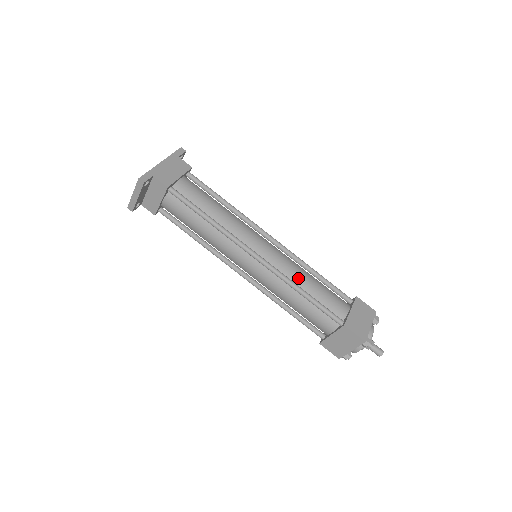
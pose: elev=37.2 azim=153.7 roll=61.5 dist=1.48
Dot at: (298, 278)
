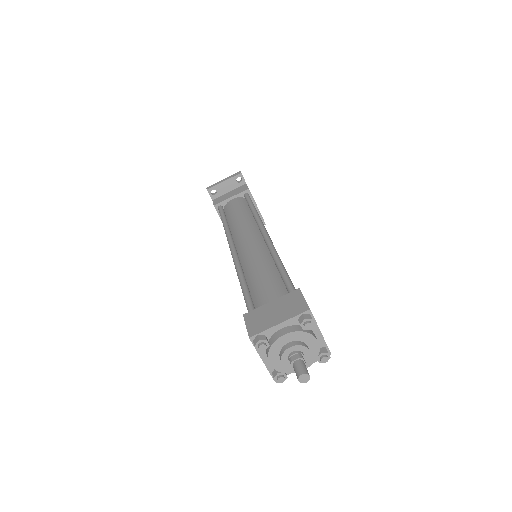
Dot at: occluded
